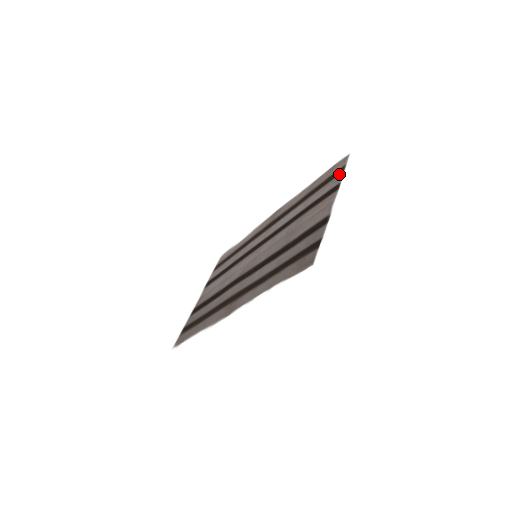
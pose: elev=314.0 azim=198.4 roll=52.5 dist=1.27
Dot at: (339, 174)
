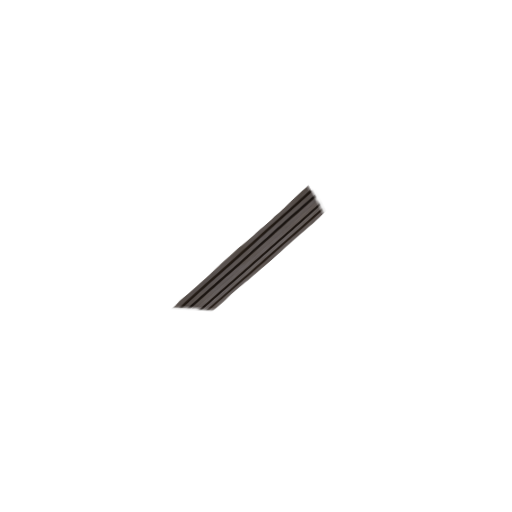
Dot at: (318, 211)
